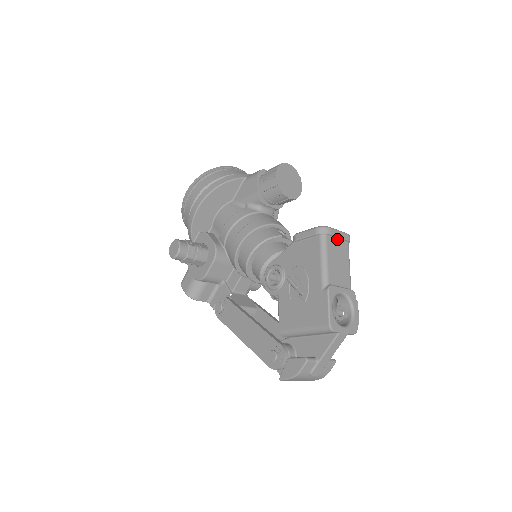
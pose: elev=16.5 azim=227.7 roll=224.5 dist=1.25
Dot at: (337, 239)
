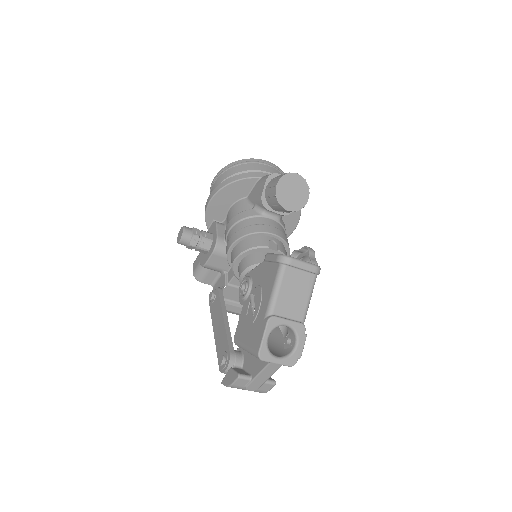
Dot at: (300, 270)
